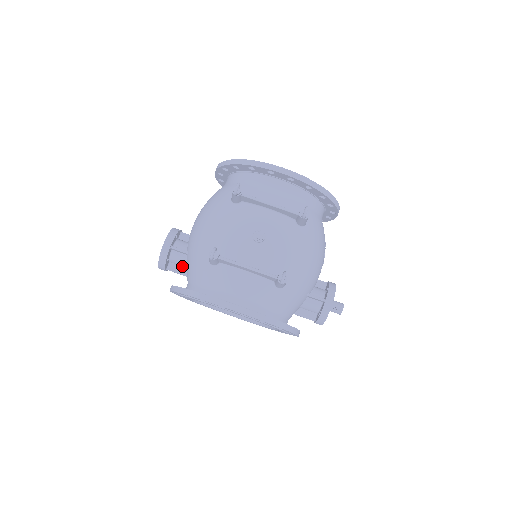
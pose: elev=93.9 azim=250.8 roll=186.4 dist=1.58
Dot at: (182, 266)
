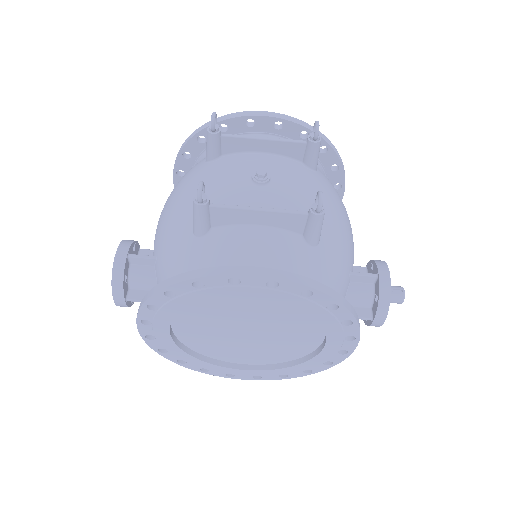
Dot at: (150, 289)
